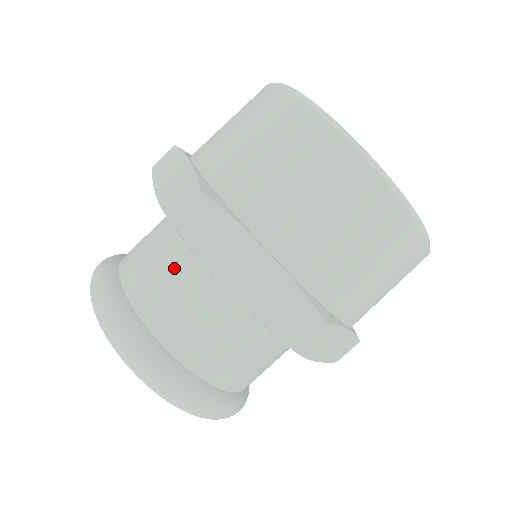
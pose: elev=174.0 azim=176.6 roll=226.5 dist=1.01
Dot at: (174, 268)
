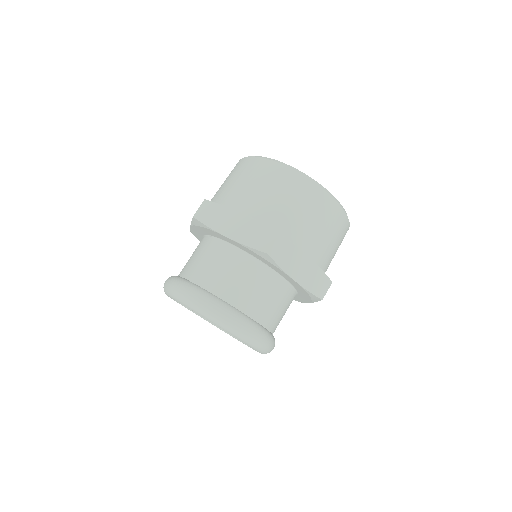
Dot at: (203, 251)
